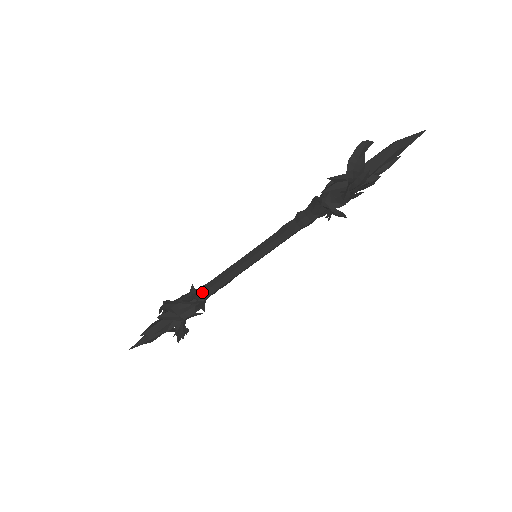
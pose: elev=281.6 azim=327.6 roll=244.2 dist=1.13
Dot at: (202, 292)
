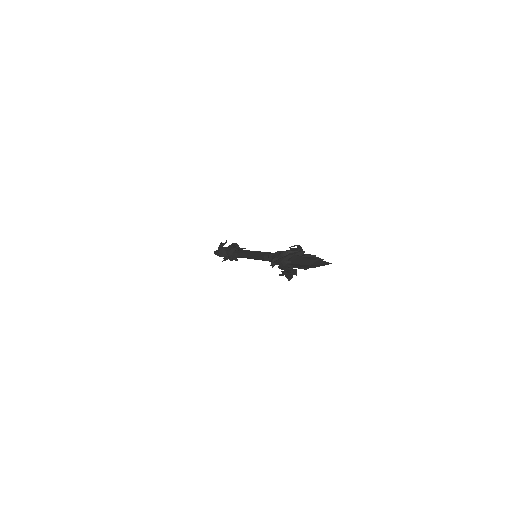
Dot at: occluded
